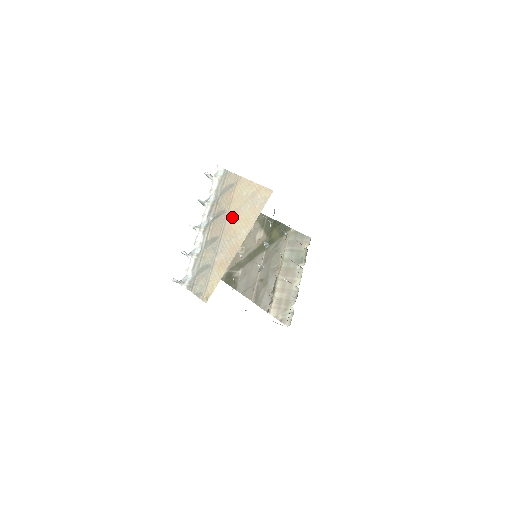
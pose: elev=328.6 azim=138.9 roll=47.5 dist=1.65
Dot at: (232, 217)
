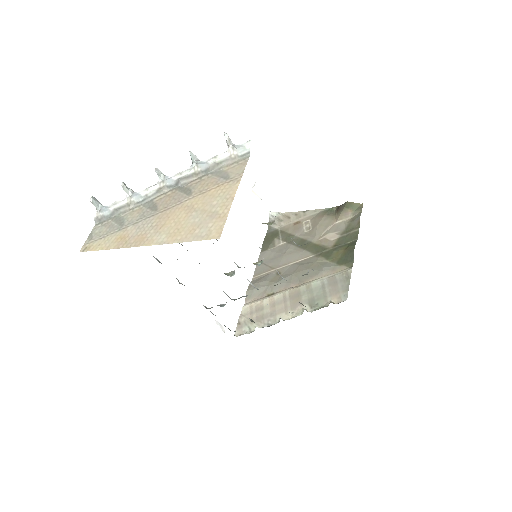
Dot at: (182, 209)
